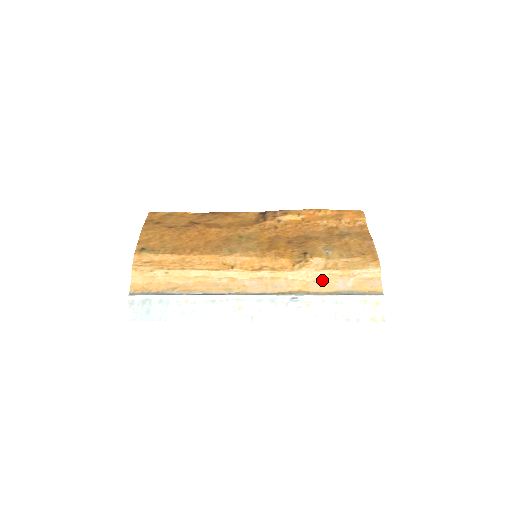
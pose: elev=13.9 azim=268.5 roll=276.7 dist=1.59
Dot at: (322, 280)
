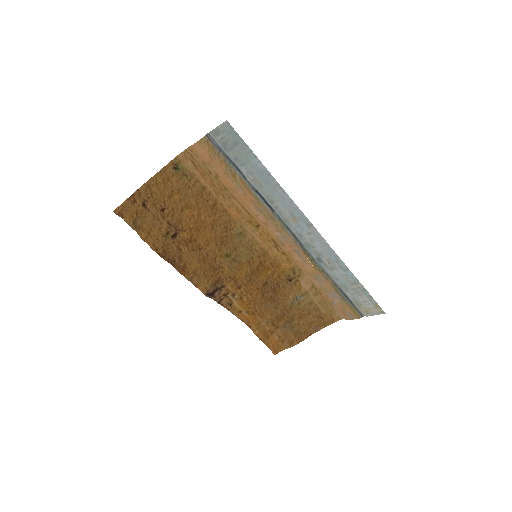
Dot at: (320, 284)
